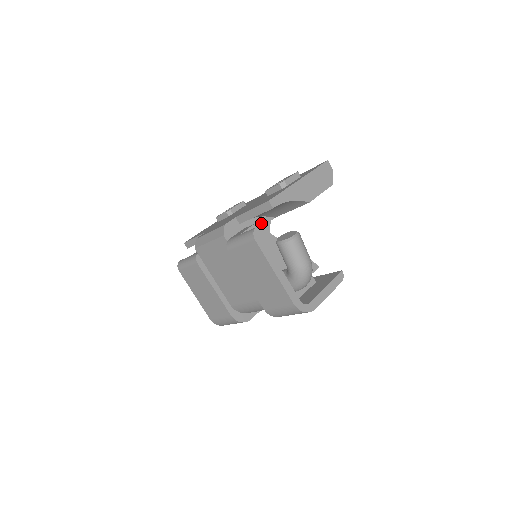
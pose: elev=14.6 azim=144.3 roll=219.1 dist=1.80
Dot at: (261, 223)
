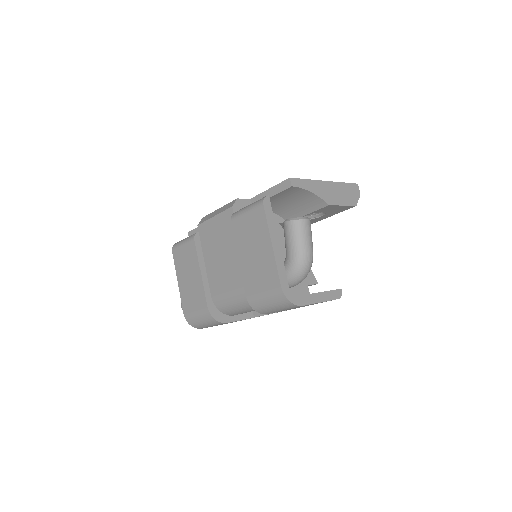
Dot at: occluded
